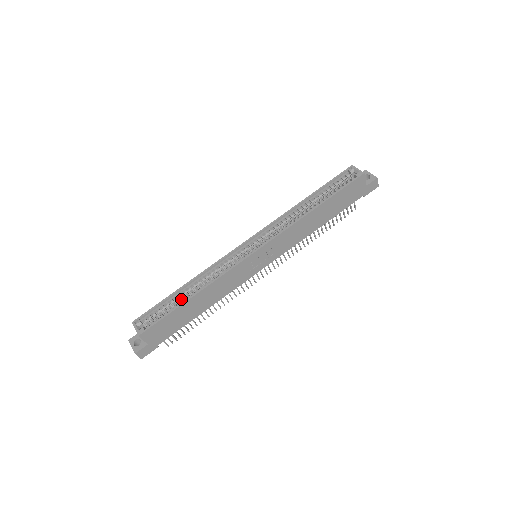
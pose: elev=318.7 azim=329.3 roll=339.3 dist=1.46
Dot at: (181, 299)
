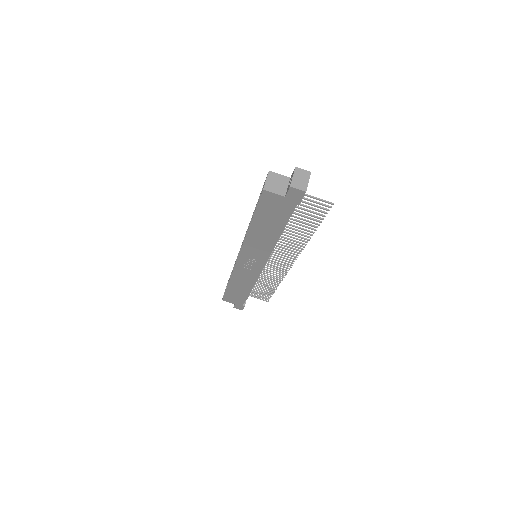
Dot at: occluded
